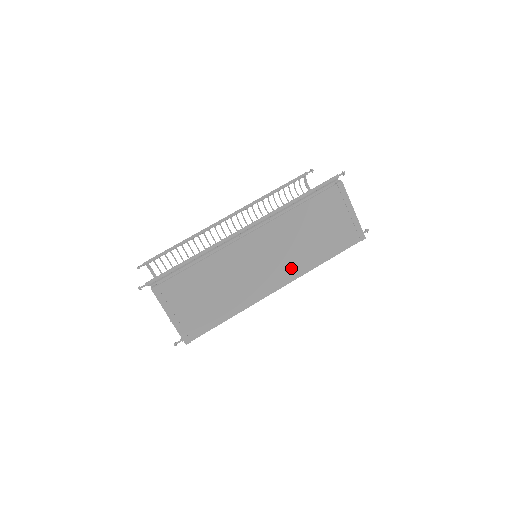
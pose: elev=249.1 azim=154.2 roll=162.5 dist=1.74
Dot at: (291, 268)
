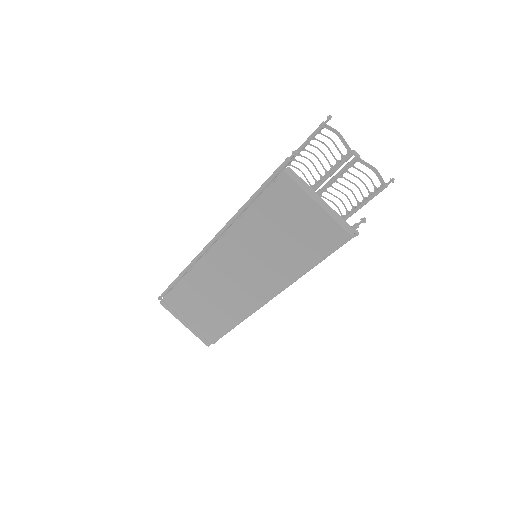
Dot at: (270, 279)
